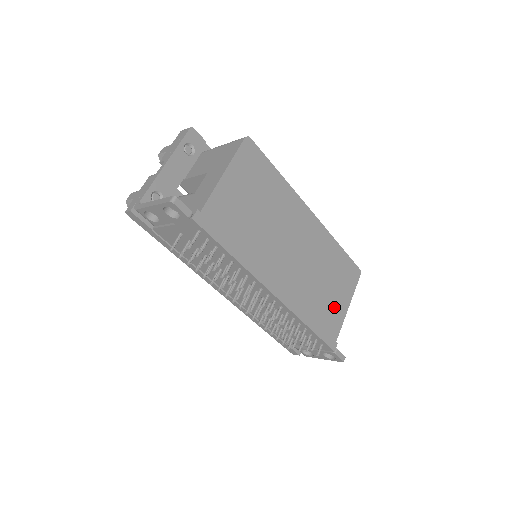
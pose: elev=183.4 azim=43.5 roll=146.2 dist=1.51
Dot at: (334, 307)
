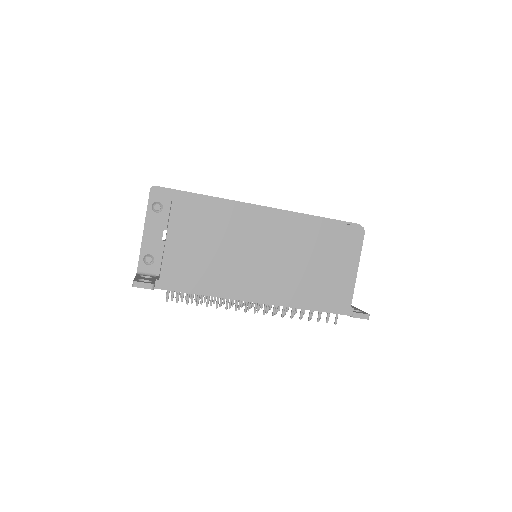
Dot at: (337, 279)
